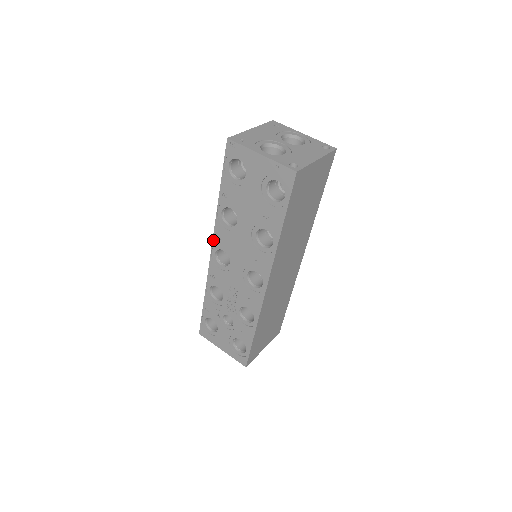
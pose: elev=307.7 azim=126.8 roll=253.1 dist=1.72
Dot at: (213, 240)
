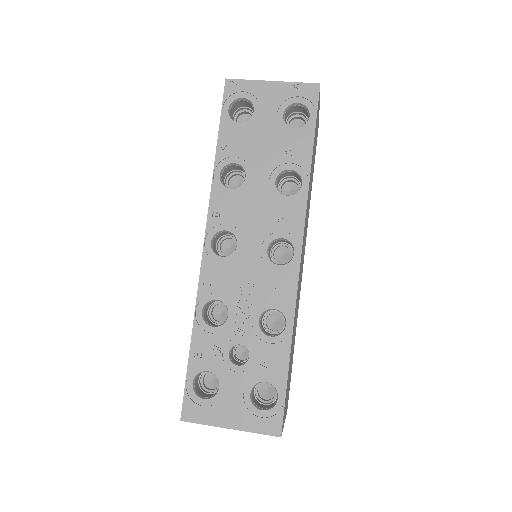
Dot at: (208, 221)
